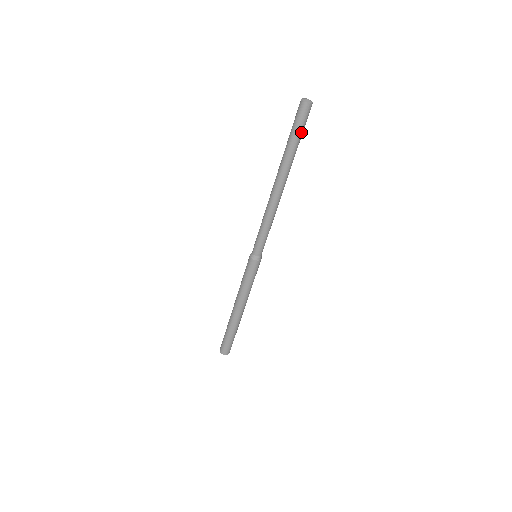
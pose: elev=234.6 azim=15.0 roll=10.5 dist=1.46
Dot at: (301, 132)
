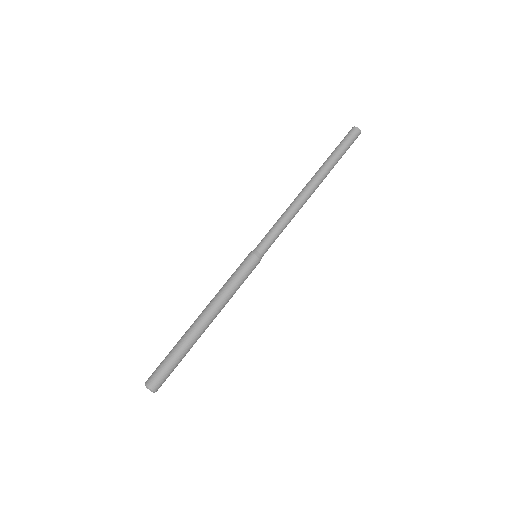
Dot at: (346, 149)
